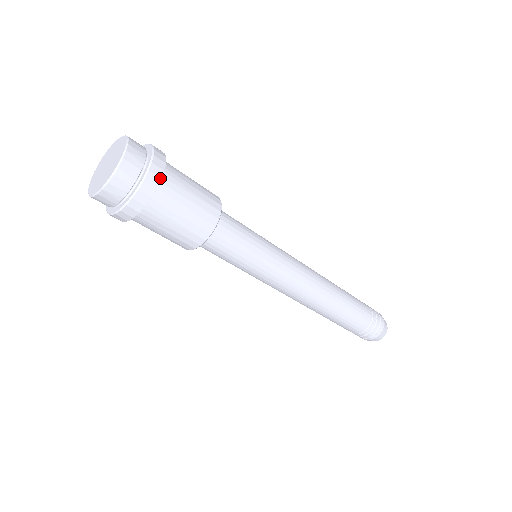
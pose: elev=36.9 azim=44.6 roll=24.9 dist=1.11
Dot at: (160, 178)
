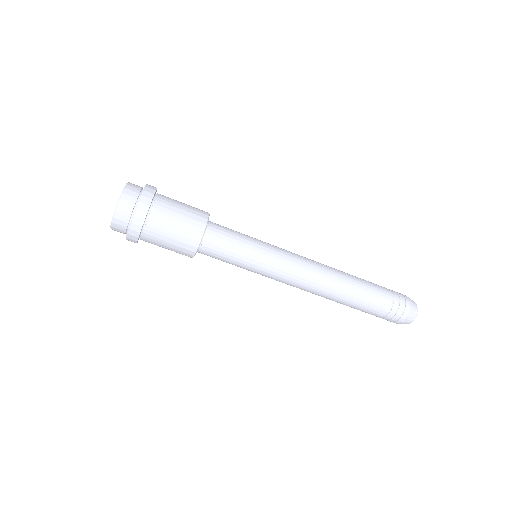
Dot at: (156, 188)
